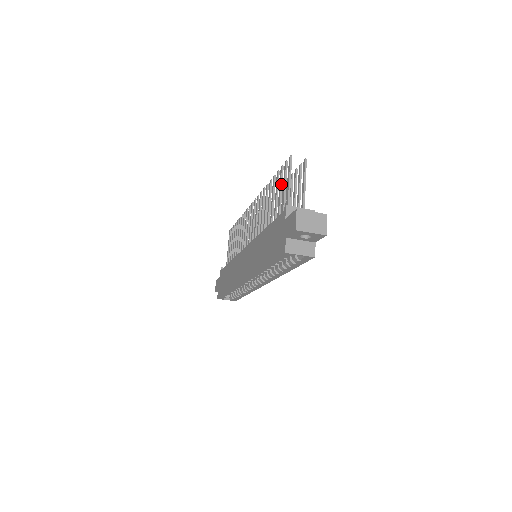
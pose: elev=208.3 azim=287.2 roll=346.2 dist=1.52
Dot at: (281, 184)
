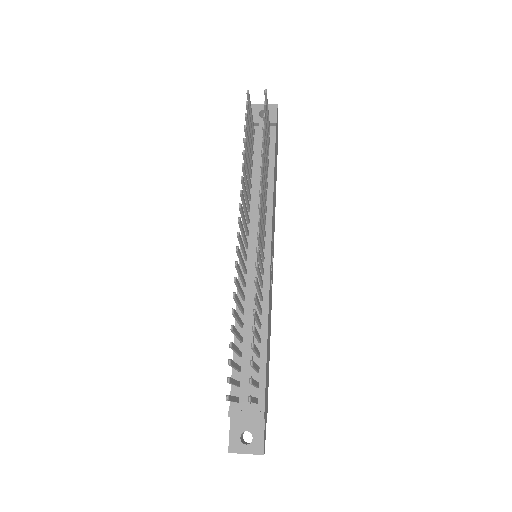
Dot at: (232, 367)
